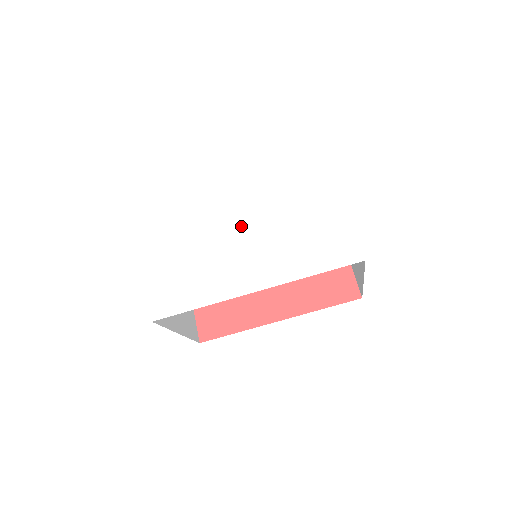
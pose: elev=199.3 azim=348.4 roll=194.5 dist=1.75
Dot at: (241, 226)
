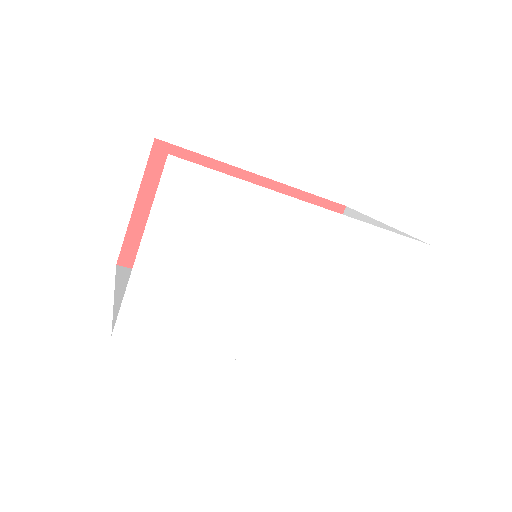
Dot at: (287, 280)
